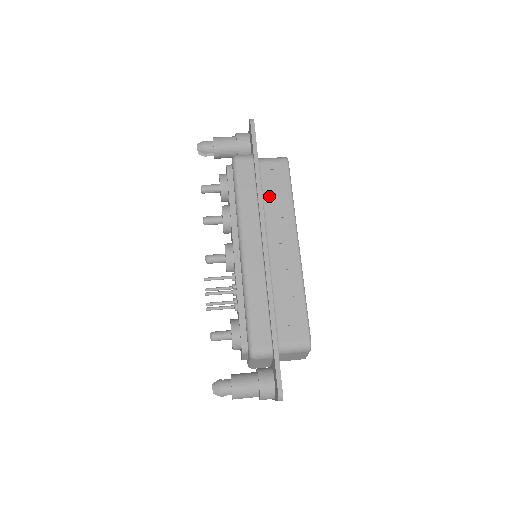
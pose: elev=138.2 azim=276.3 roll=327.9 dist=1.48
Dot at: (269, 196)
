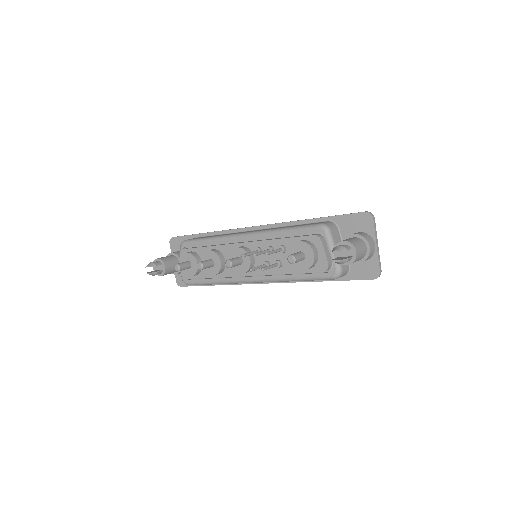
Dot at: occluded
